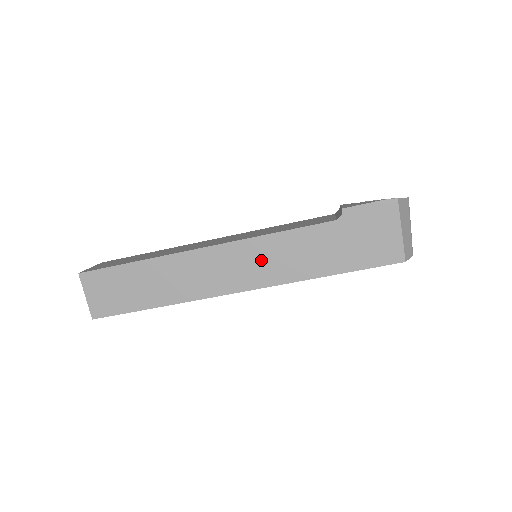
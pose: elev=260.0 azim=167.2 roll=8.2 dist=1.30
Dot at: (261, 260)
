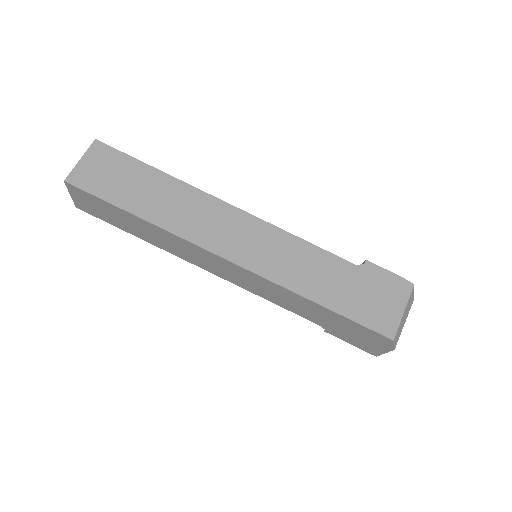
Dot at: (270, 249)
